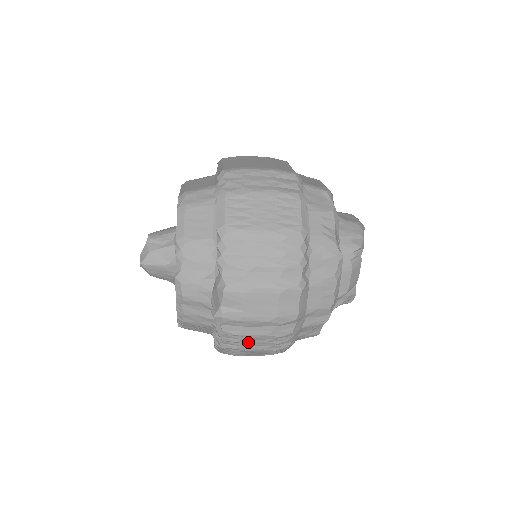
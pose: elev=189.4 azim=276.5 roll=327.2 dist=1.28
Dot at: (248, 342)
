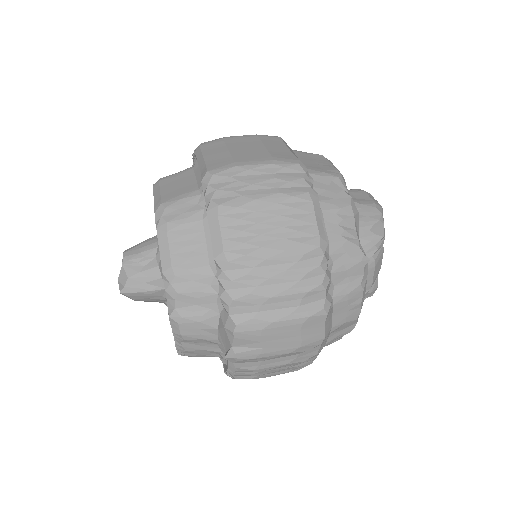
Dot at: (266, 372)
